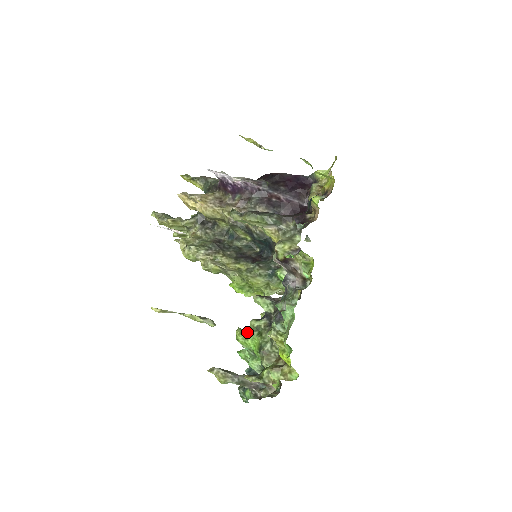
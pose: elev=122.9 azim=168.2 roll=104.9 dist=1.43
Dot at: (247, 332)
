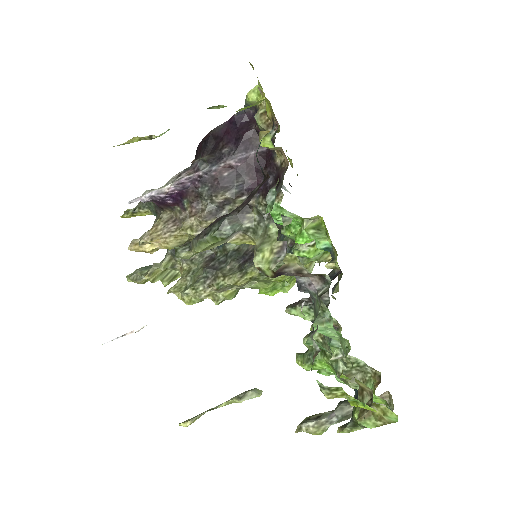
Dot at: (308, 357)
